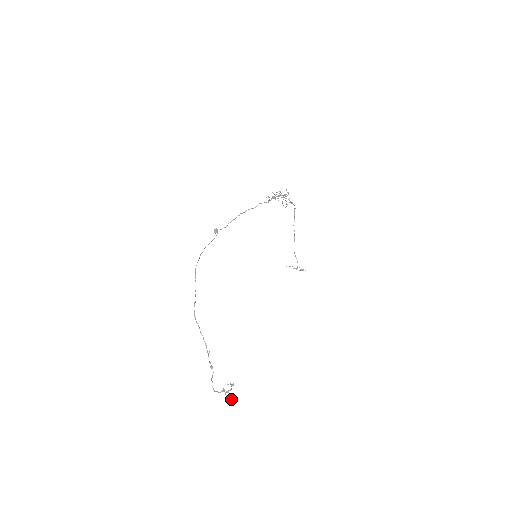
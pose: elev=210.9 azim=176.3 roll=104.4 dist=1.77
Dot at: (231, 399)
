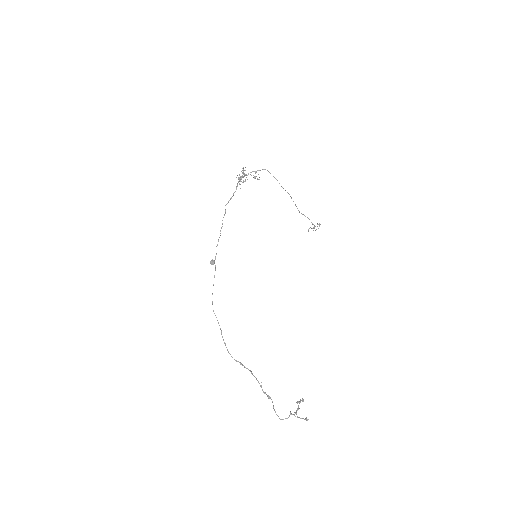
Dot at: occluded
